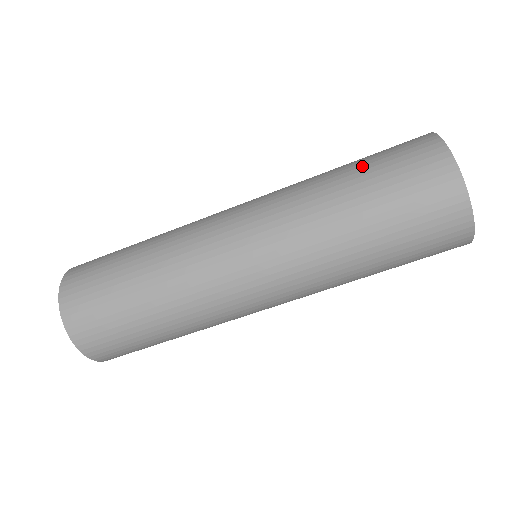
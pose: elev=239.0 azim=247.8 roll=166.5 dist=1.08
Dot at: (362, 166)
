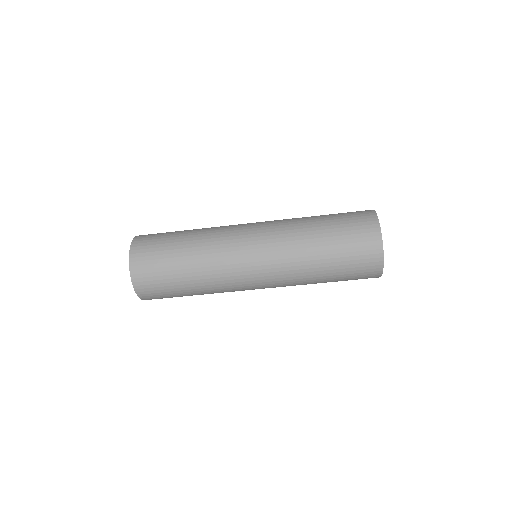
Dot at: (332, 225)
